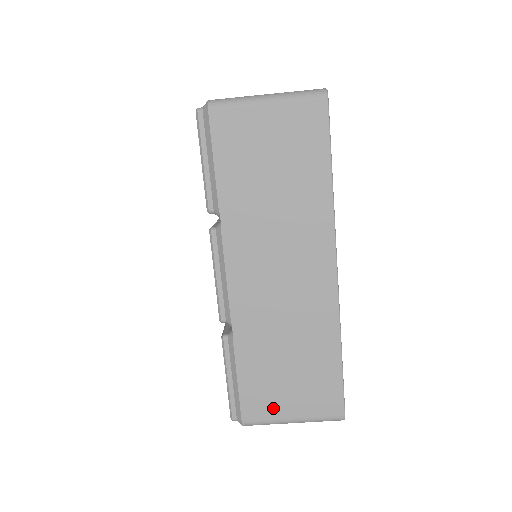
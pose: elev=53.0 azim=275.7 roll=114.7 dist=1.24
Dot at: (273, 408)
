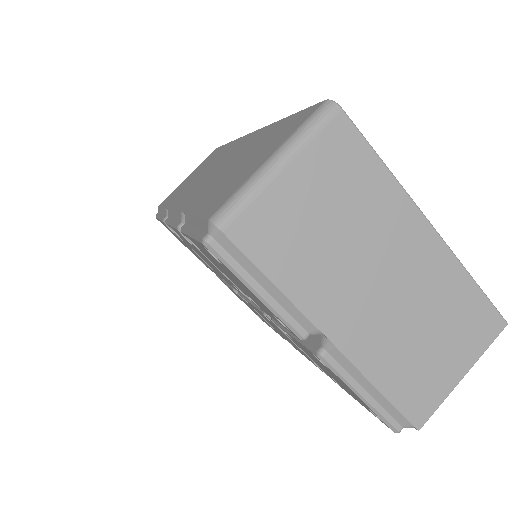
Dot at: (240, 181)
